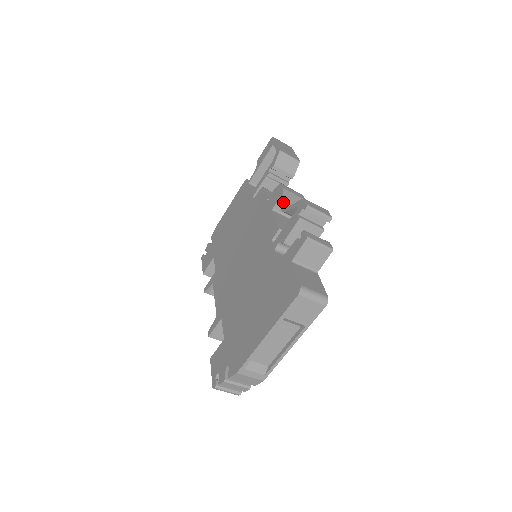
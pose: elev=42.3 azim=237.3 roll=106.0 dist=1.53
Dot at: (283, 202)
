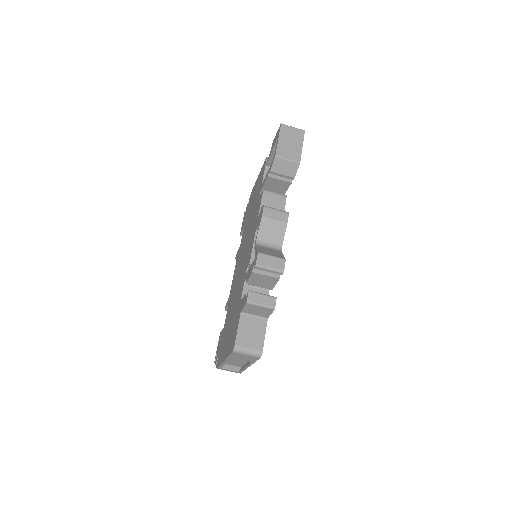
Dot at: (257, 235)
